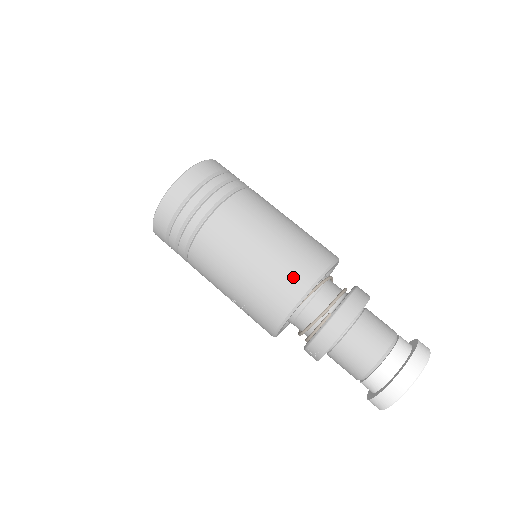
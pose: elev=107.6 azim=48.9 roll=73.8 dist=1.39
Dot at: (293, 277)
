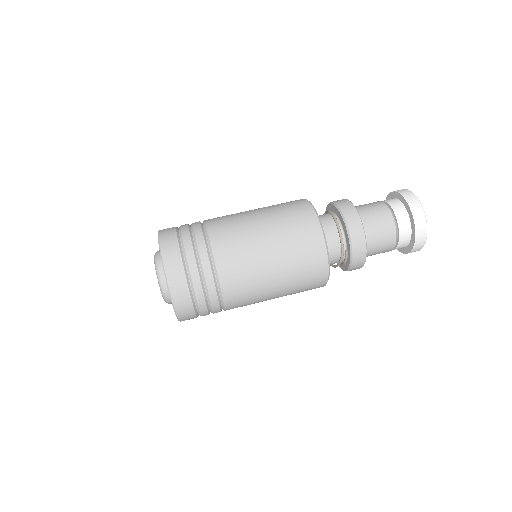
Dot at: (312, 268)
